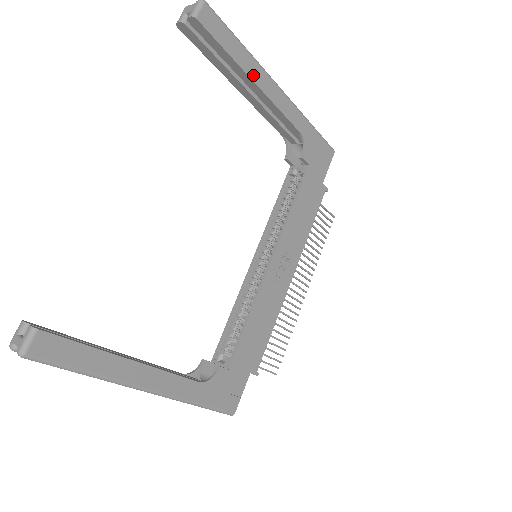
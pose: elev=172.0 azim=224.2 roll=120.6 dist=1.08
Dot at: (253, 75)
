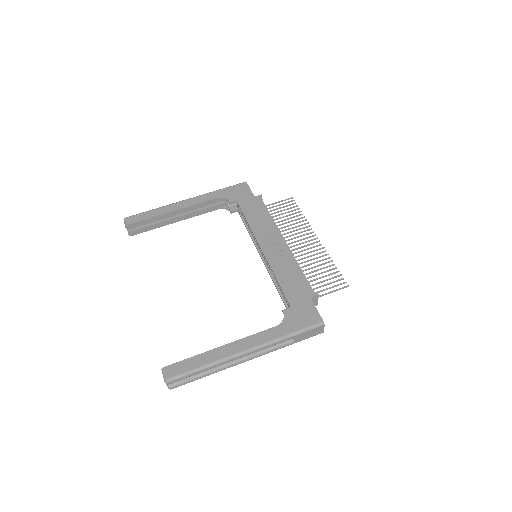
Dot at: (169, 211)
